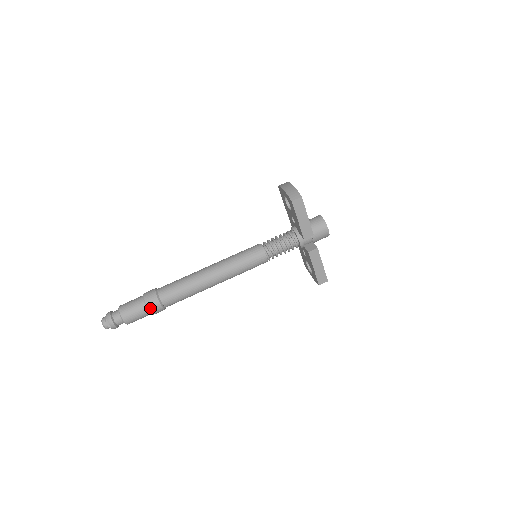
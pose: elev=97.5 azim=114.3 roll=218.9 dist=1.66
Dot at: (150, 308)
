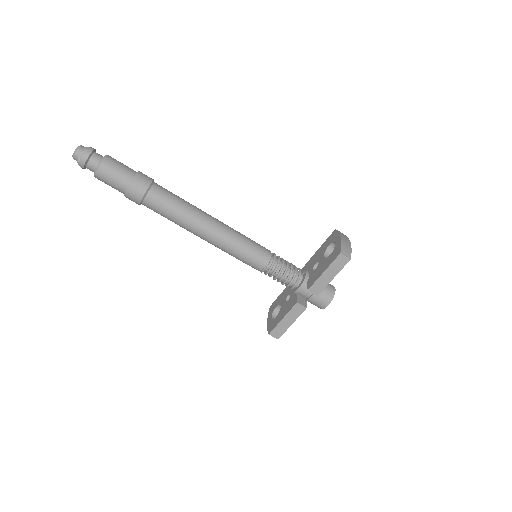
Dot at: (131, 188)
